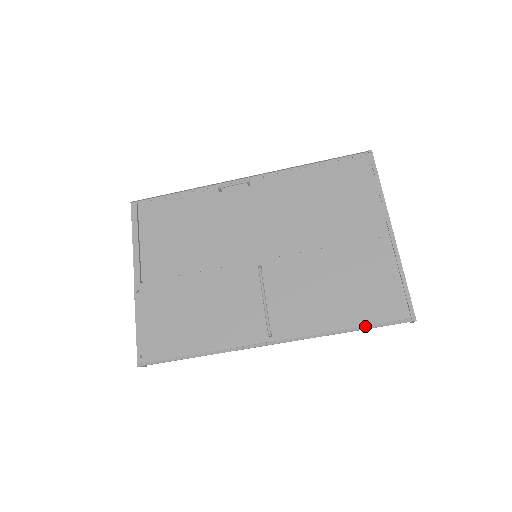
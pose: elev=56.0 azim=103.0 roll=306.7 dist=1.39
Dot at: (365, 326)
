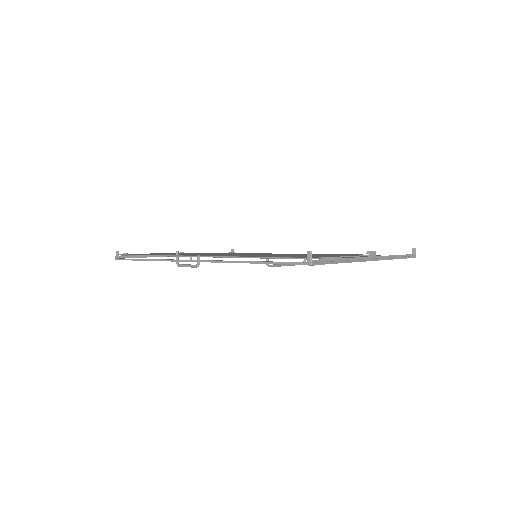
Dot at: occluded
